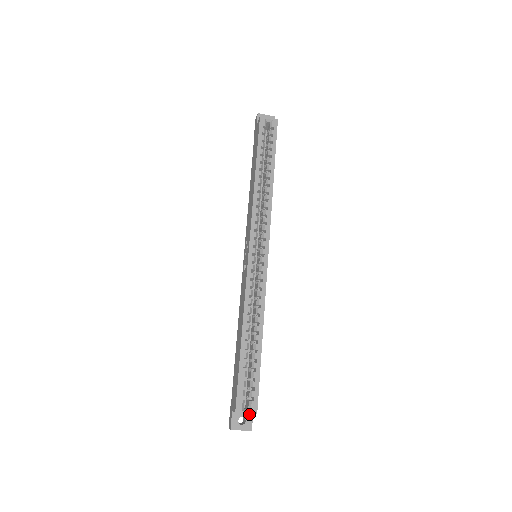
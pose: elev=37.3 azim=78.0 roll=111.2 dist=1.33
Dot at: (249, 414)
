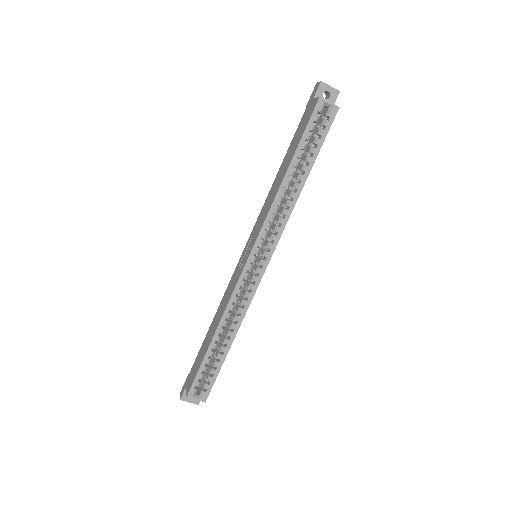
Dot at: occluded
